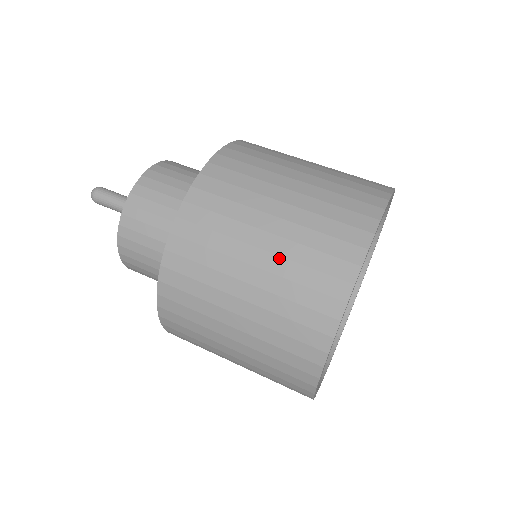
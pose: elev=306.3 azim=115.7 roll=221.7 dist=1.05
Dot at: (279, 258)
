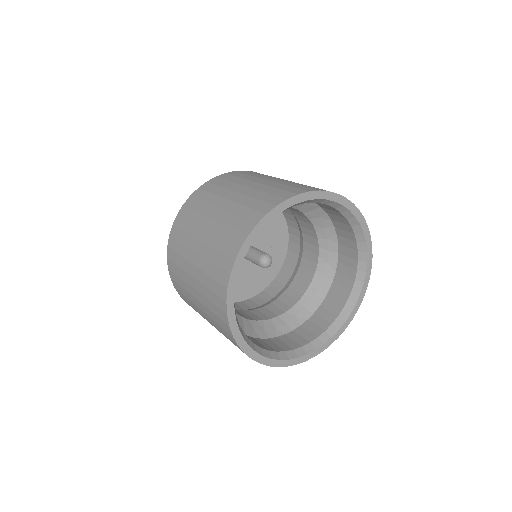
Dot at: (226, 212)
